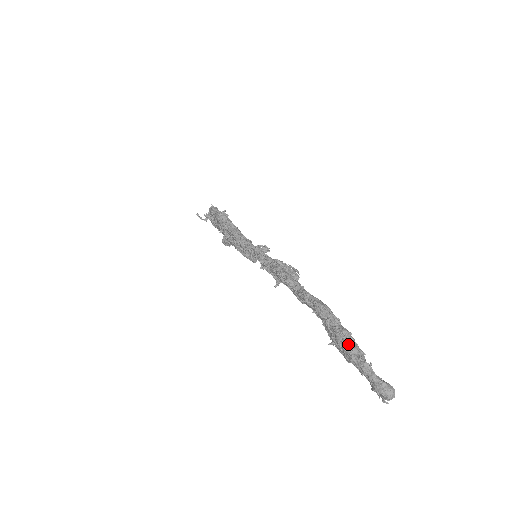
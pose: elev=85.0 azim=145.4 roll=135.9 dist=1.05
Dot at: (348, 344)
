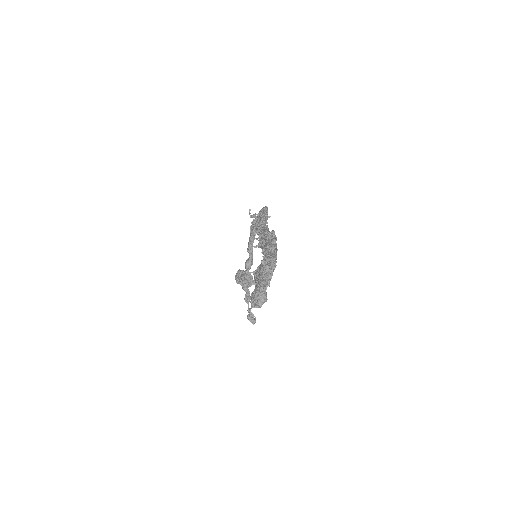
Dot at: (268, 265)
